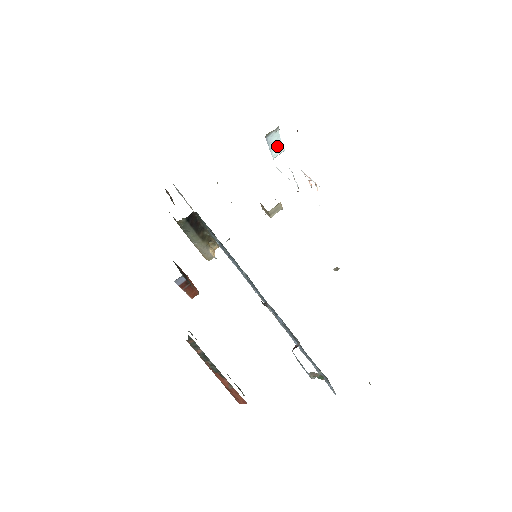
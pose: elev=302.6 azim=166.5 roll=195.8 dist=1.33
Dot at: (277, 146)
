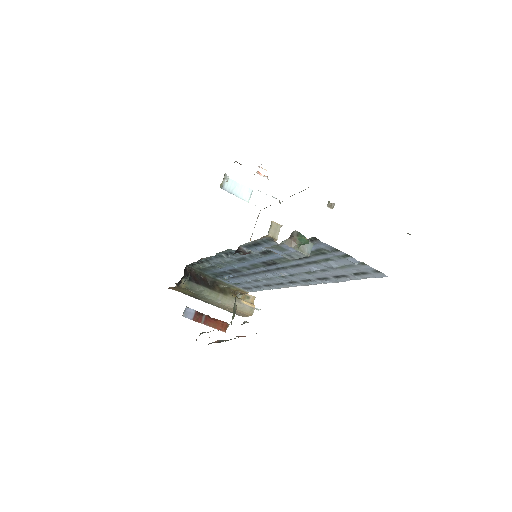
Dot at: (241, 191)
